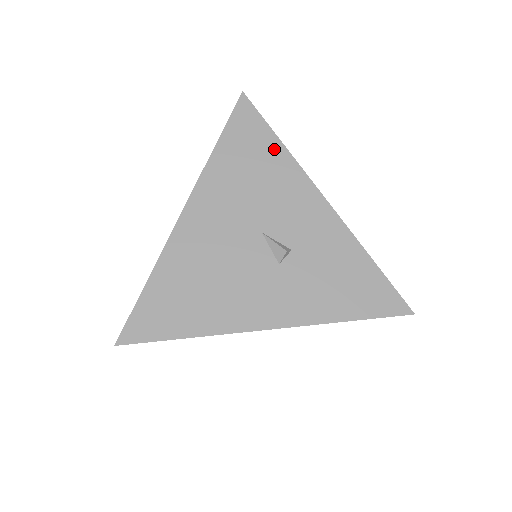
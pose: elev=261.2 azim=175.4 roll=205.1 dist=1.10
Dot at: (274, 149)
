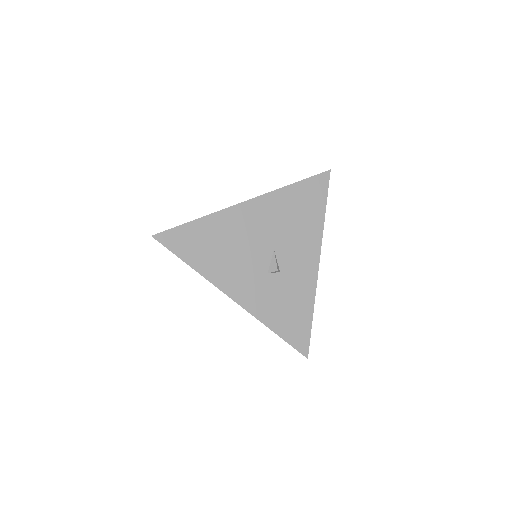
Dot at: (318, 214)
